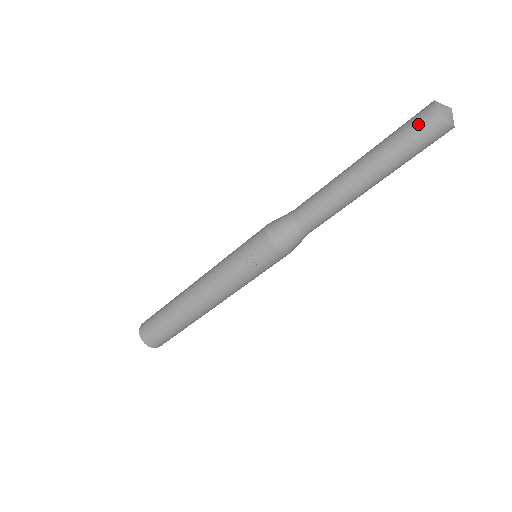
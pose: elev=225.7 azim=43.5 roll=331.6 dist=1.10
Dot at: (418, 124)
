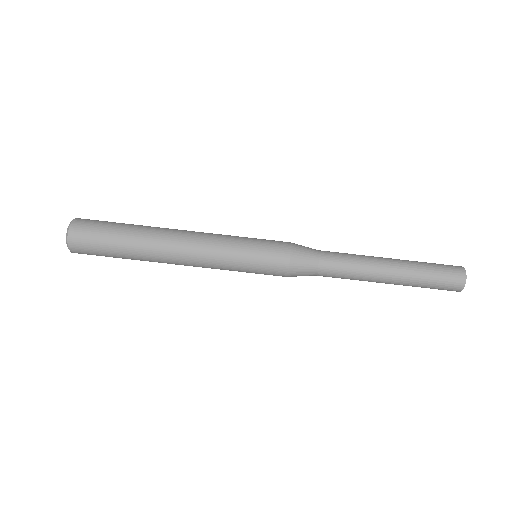
Dot at: (449, 271)
